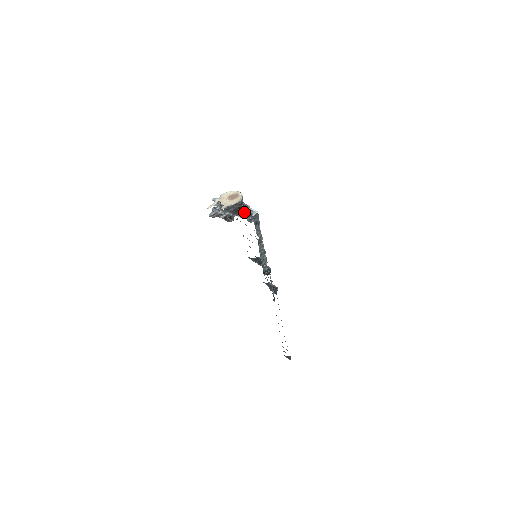
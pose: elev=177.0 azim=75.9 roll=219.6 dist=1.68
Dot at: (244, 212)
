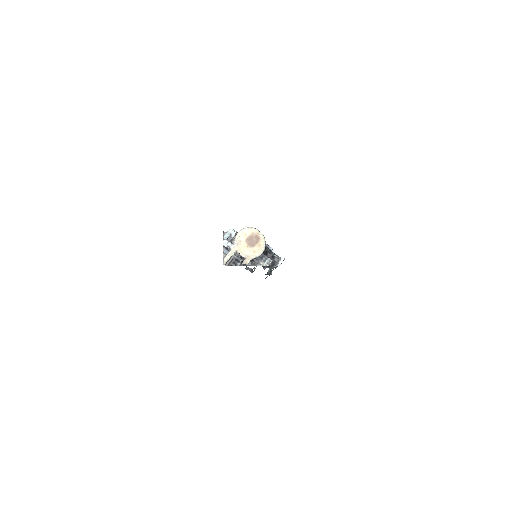
Dot at: (264, 252)
